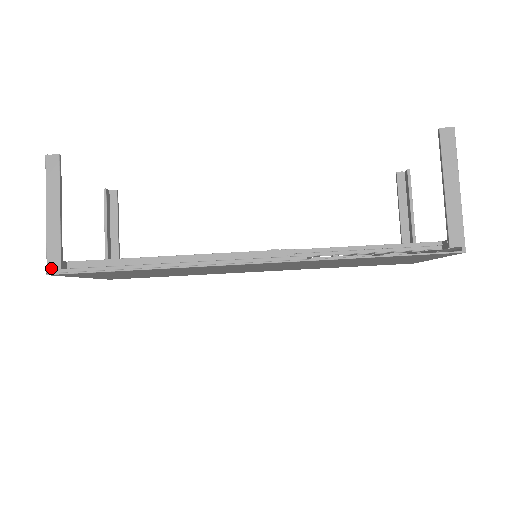
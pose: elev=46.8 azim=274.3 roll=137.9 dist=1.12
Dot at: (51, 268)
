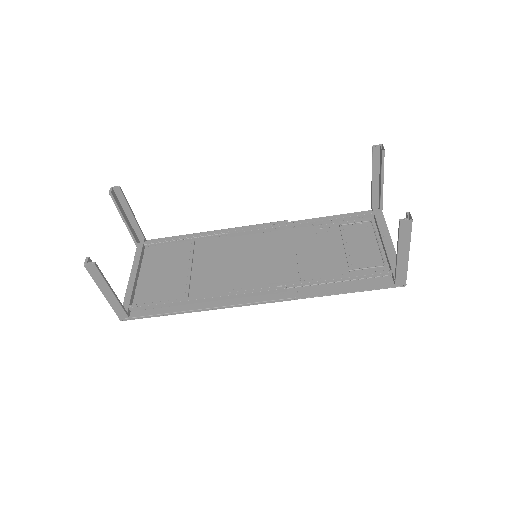
Dot at: (122, 318)
